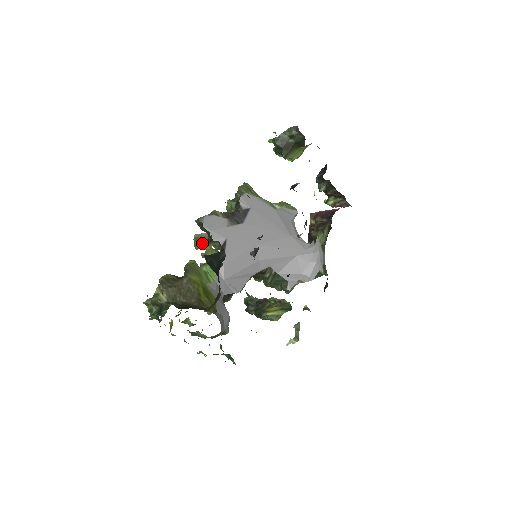
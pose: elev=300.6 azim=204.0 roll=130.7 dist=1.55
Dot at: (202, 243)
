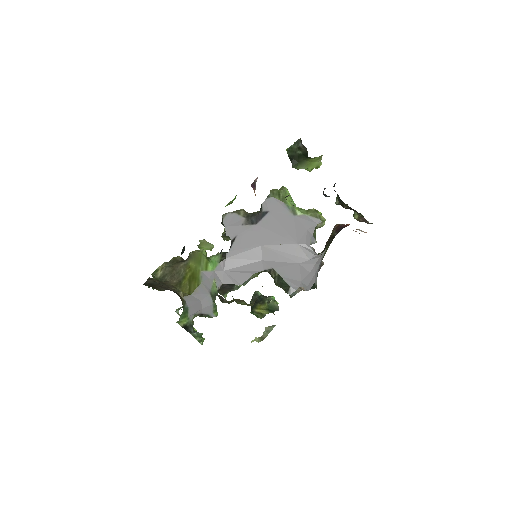
Dot at: (224, 236)
